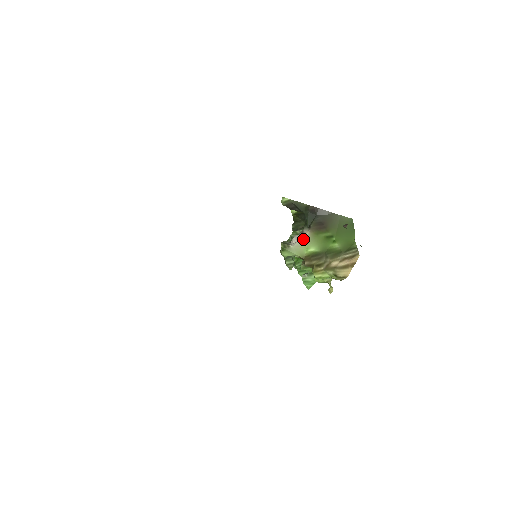
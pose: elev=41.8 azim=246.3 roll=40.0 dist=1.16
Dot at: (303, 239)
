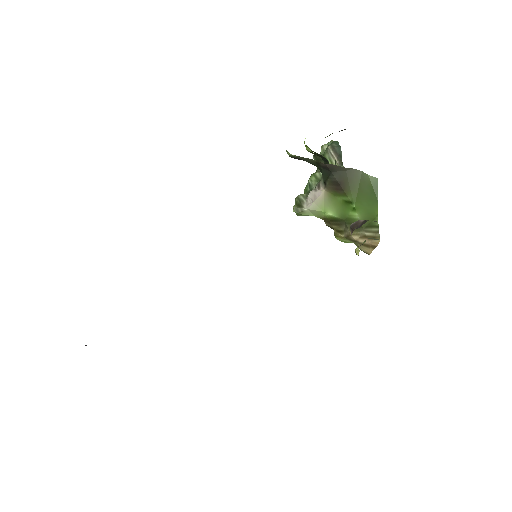
Dot at: (319, 200)
